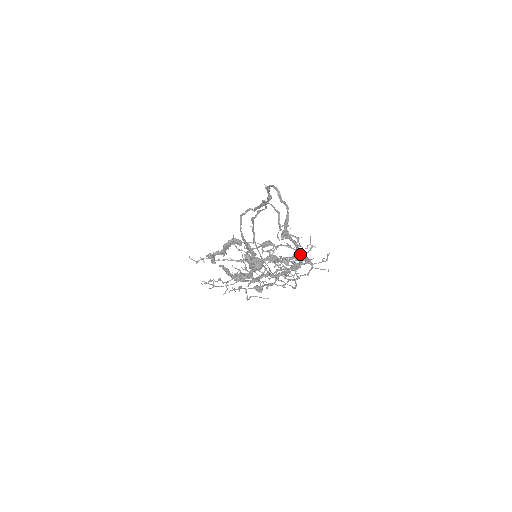
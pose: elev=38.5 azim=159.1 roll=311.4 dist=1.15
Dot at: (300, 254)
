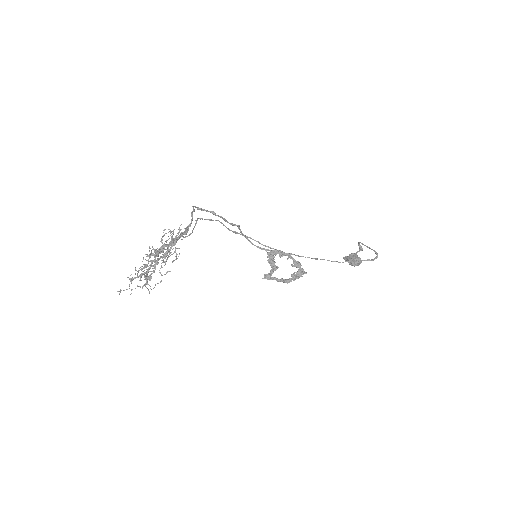
Dot at: (160, 241)
